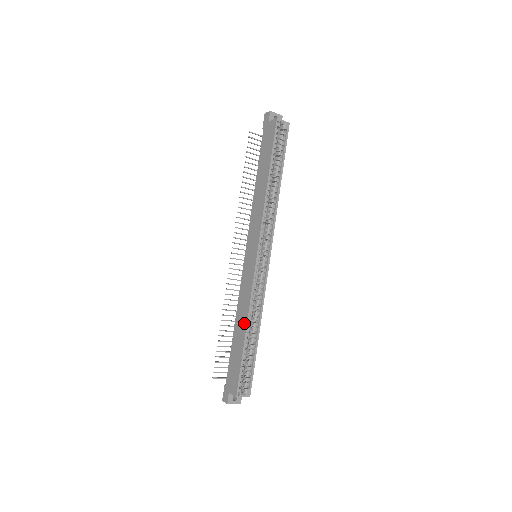
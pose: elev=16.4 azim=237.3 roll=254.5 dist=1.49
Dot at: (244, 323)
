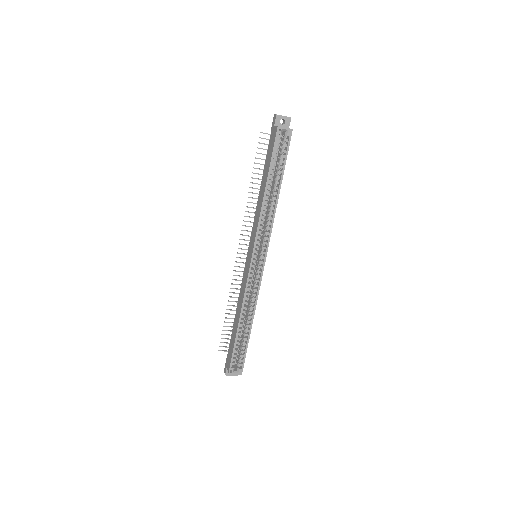
Dot at: (239, 315)
